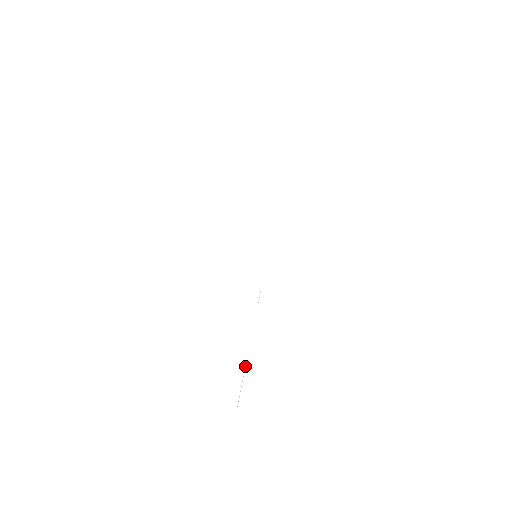
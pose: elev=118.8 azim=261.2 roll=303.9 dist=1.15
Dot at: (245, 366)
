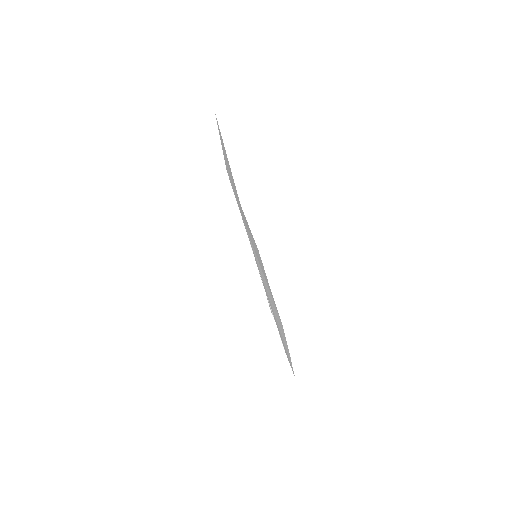
Dot at: (272, 313)
